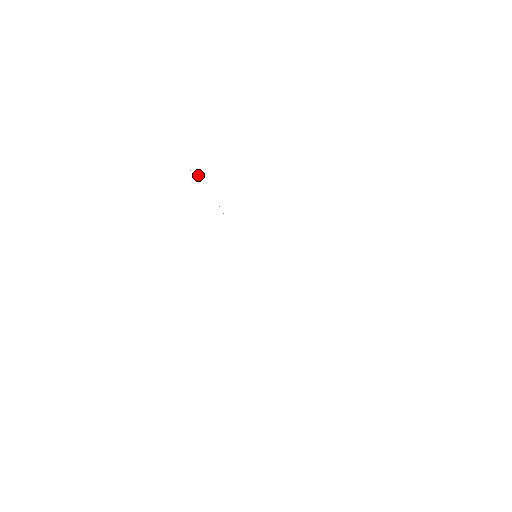
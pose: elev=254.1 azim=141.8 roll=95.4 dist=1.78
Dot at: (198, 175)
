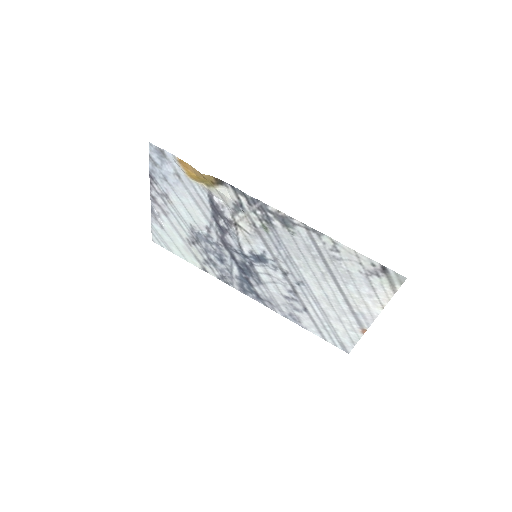
Dot at: (161, 222)
